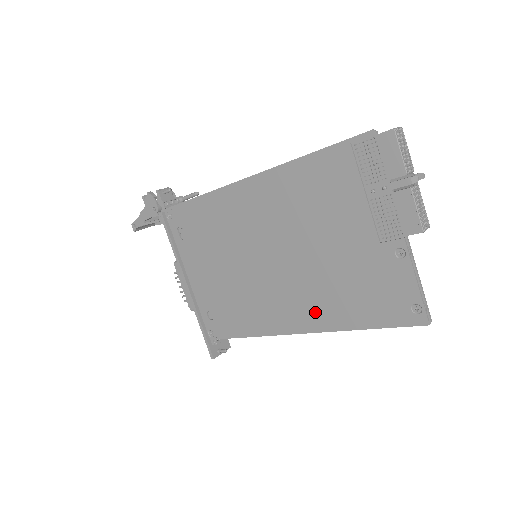
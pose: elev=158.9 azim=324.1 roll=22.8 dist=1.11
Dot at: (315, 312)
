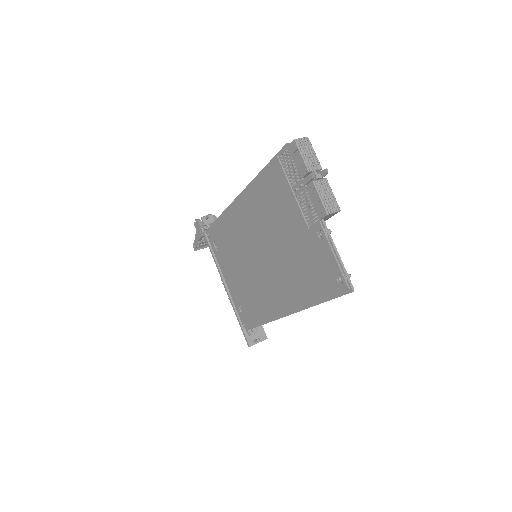
Dot at: (290, 294)
